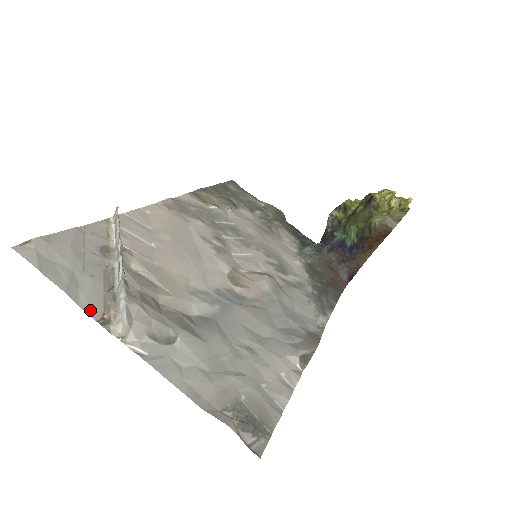
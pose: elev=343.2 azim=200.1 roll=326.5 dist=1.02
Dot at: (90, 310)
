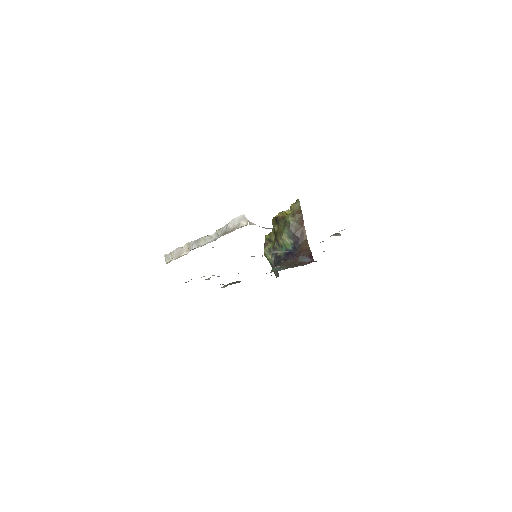
Dot at: occluded
